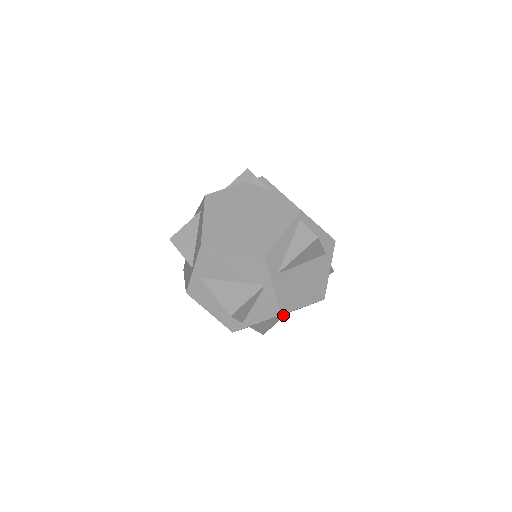
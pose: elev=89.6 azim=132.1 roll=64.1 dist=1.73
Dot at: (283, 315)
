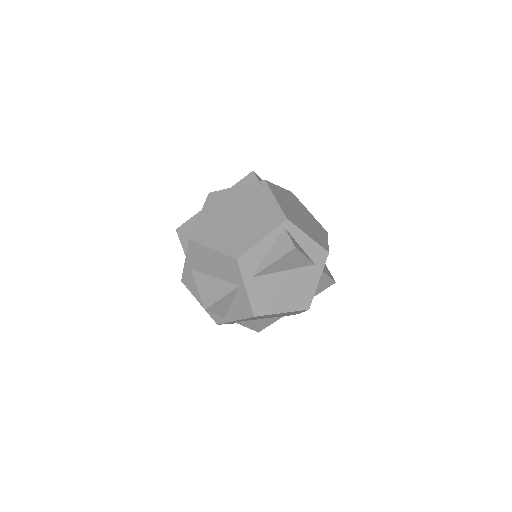
Dot at: (279, 317)
